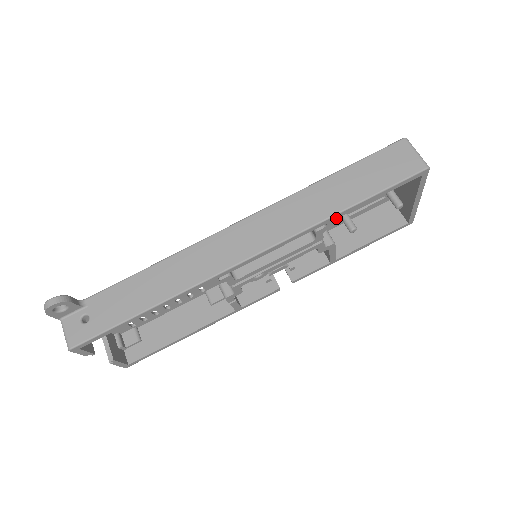
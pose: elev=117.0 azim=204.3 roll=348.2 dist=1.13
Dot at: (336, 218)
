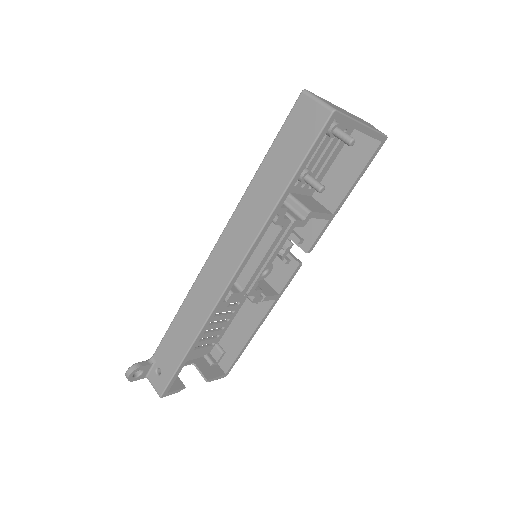
Dot at: (281, 205)
